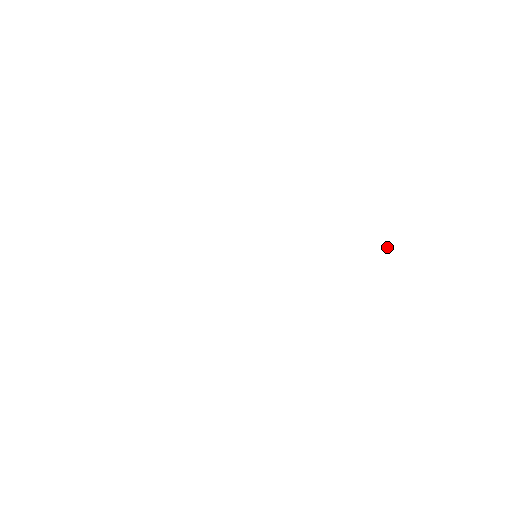
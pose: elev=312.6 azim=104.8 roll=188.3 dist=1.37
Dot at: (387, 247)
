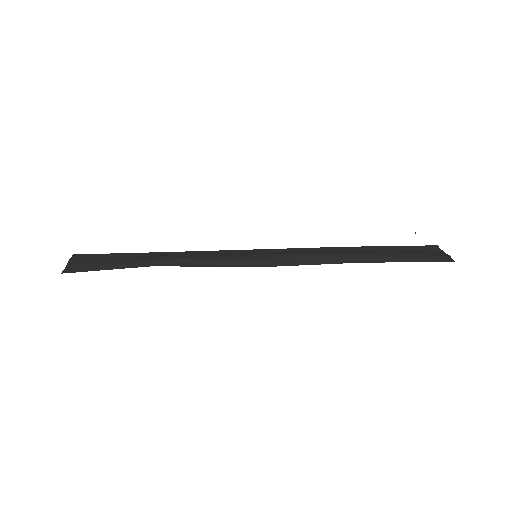
Dot at: occluded
